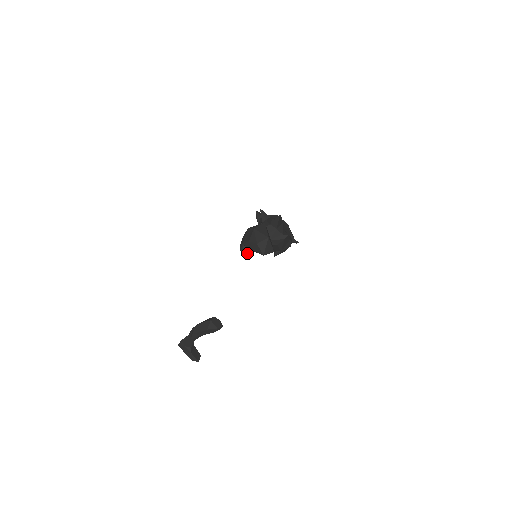
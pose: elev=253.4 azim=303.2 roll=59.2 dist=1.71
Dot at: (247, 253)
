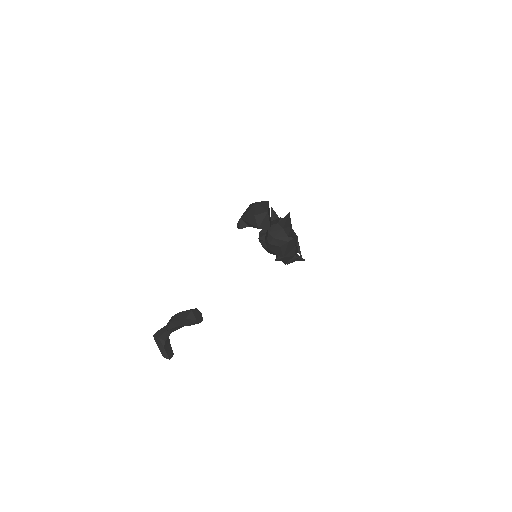
Dot at: (243, 227)
